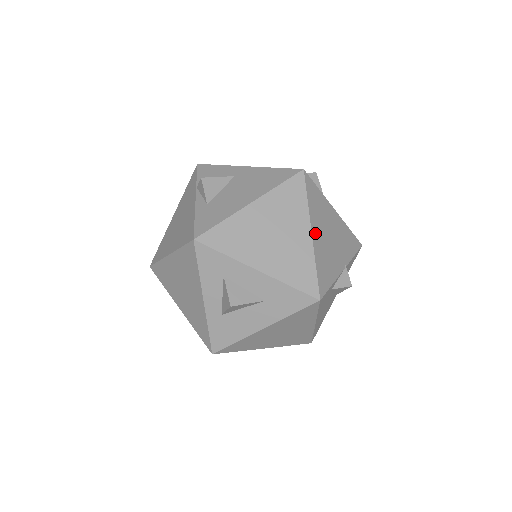
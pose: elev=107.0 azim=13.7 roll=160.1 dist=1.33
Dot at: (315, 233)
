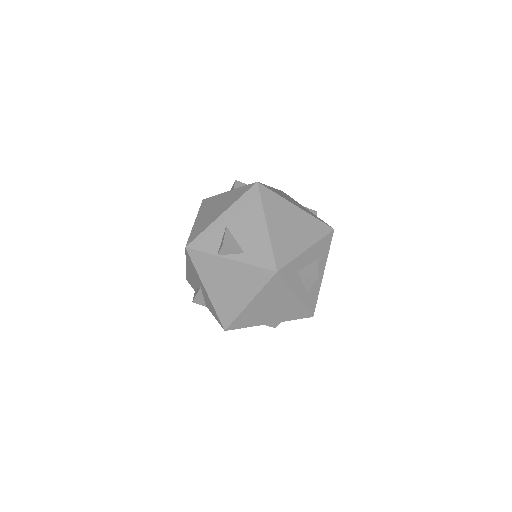
Dot at: (295, 205)
